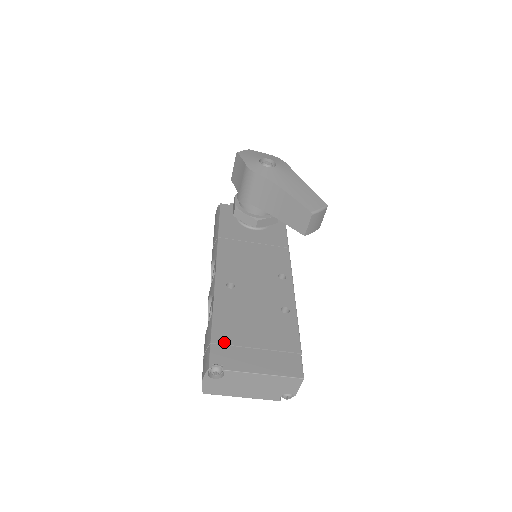
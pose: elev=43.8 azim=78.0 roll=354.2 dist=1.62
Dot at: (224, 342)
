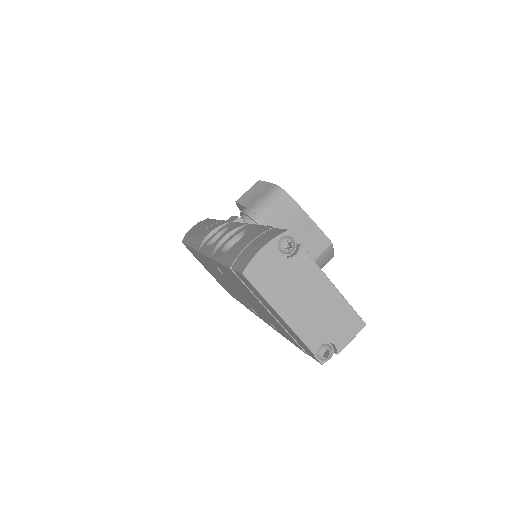
Dot at: occluded
